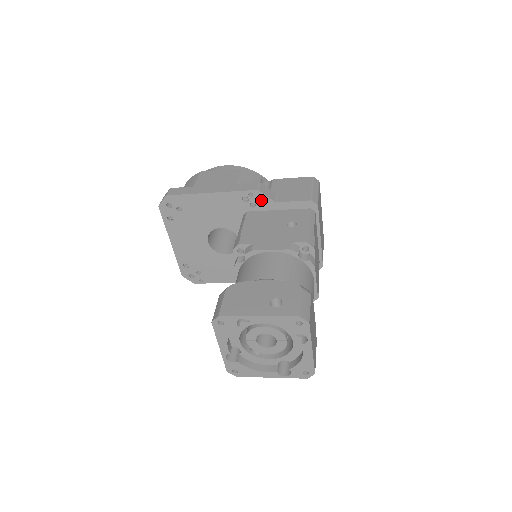
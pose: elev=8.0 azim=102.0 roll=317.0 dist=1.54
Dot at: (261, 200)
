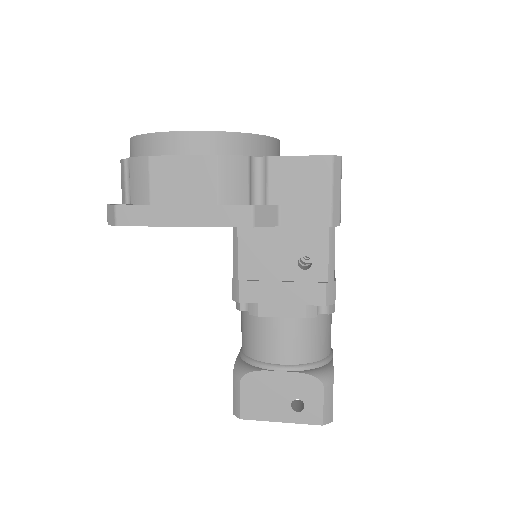
Dot at: occluded
